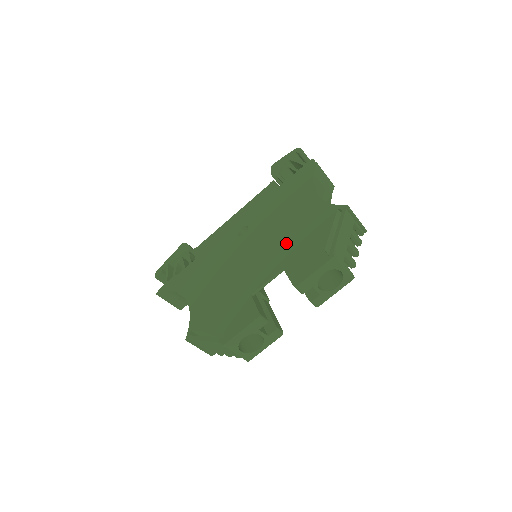
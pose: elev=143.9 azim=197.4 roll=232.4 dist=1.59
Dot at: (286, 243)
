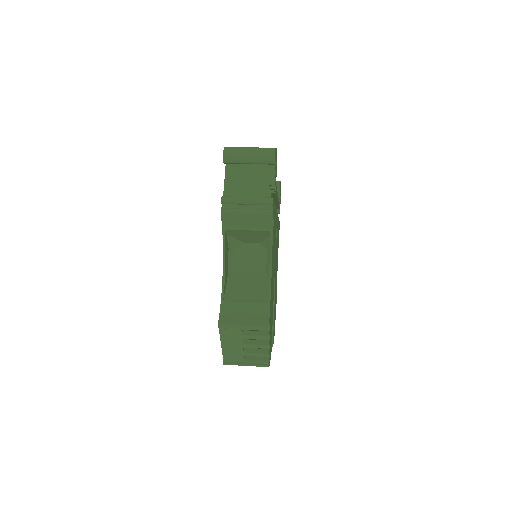
Dot at: occluded
